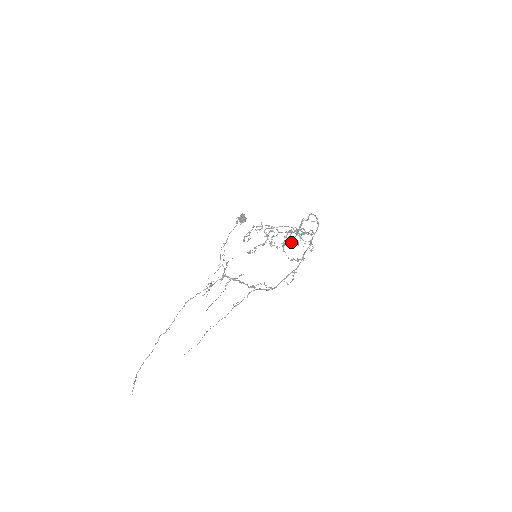
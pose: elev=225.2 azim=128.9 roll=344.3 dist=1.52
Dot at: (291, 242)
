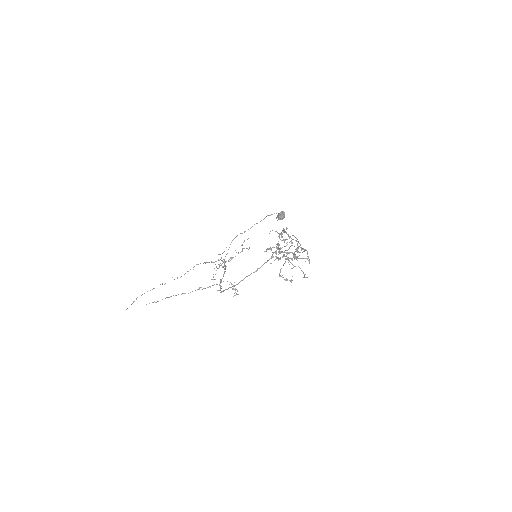
Dot at: occluded
